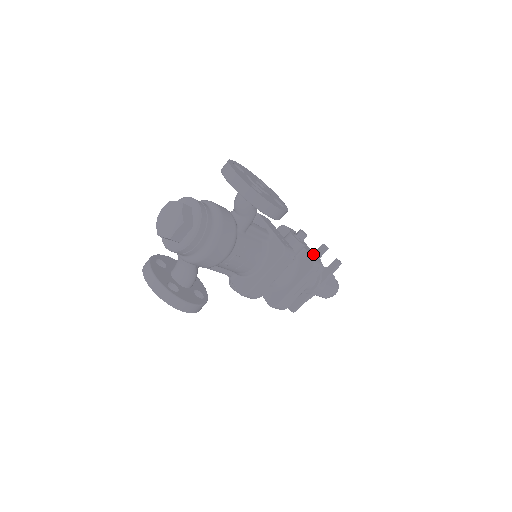
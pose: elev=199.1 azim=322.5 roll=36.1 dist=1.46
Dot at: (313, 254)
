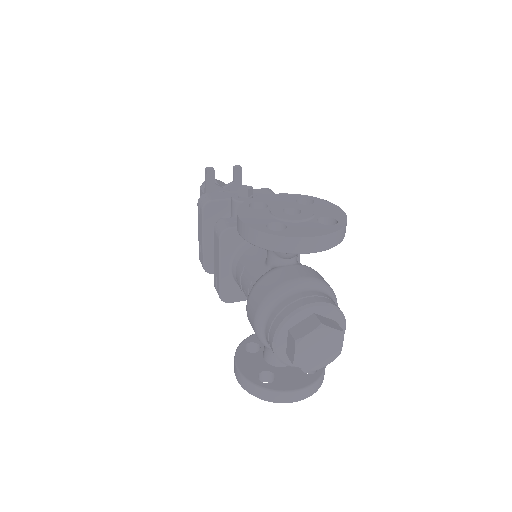
Dot at: (257, 191)
